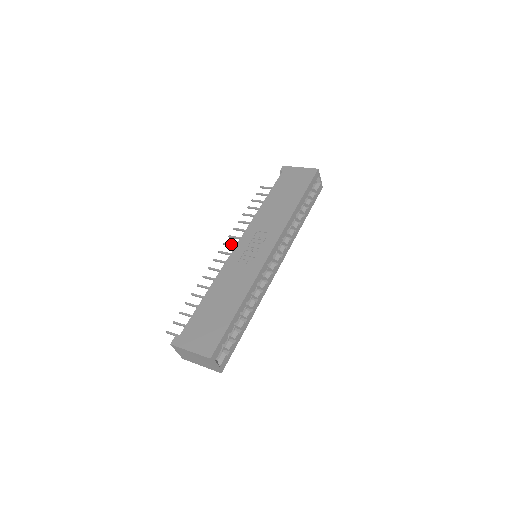
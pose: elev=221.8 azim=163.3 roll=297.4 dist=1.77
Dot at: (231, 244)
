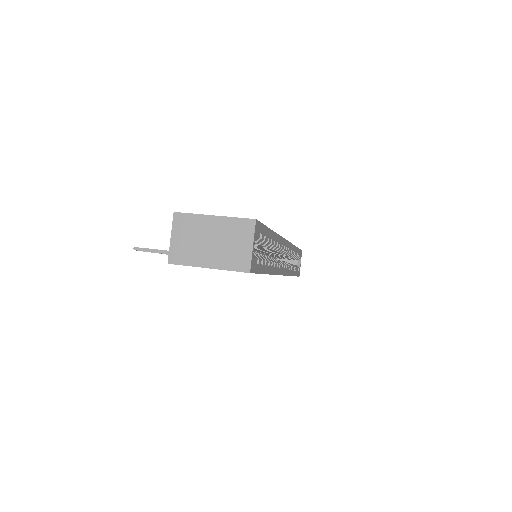
Dot at: occluded
